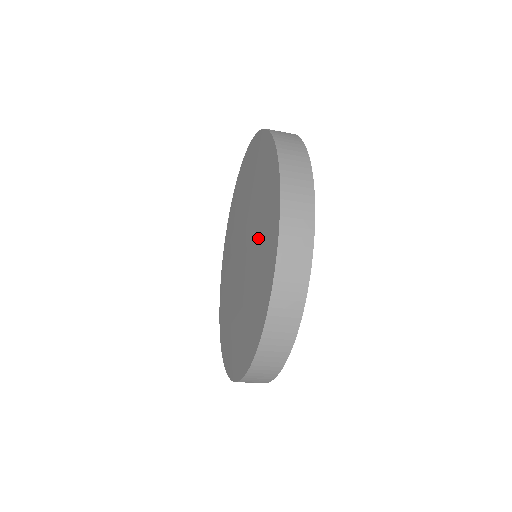
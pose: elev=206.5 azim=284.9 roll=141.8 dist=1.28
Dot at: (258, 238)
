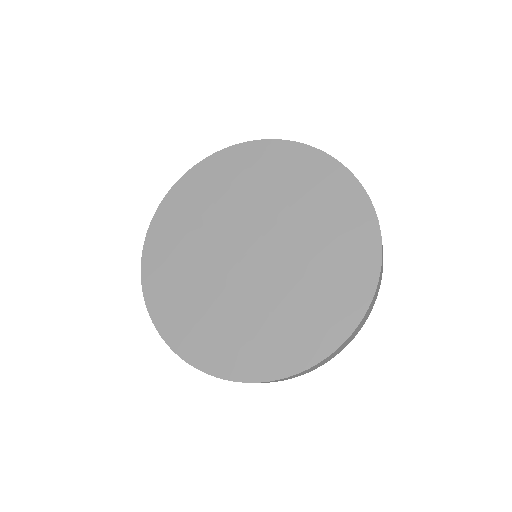
Dot at: (295, 300)
